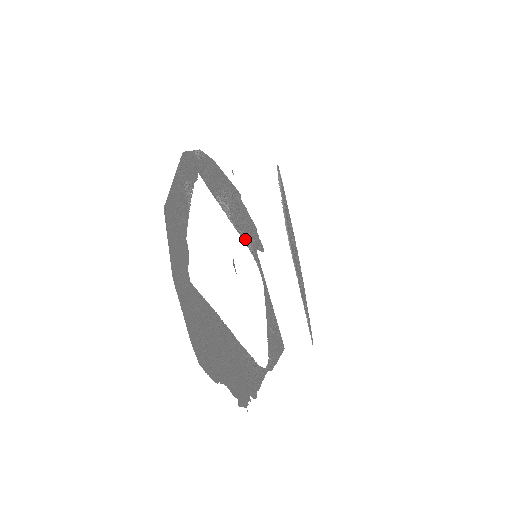
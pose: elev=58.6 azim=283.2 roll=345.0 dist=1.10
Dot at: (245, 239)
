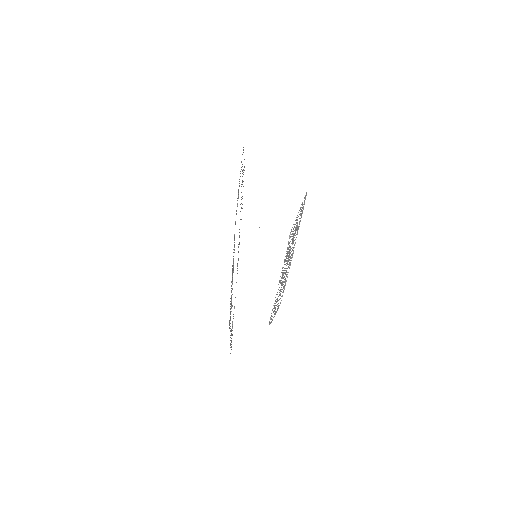
Dot at: occluded
